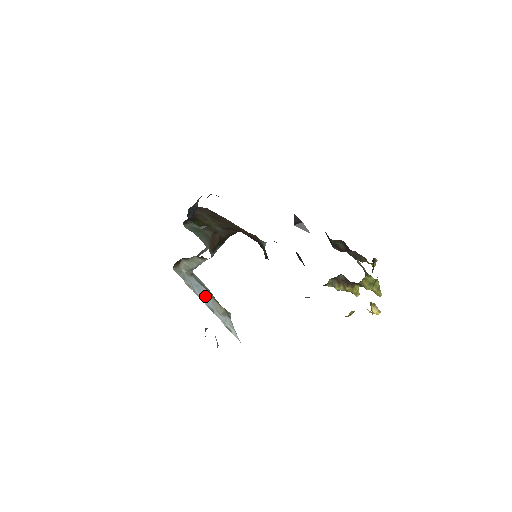
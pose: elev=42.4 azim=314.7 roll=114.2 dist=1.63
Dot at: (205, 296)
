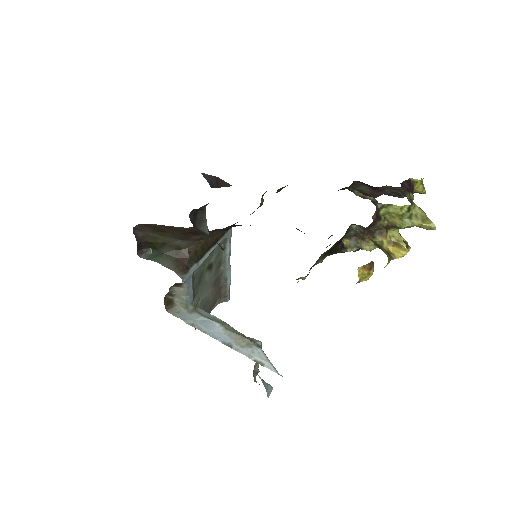
Dot at: (216, 330)
